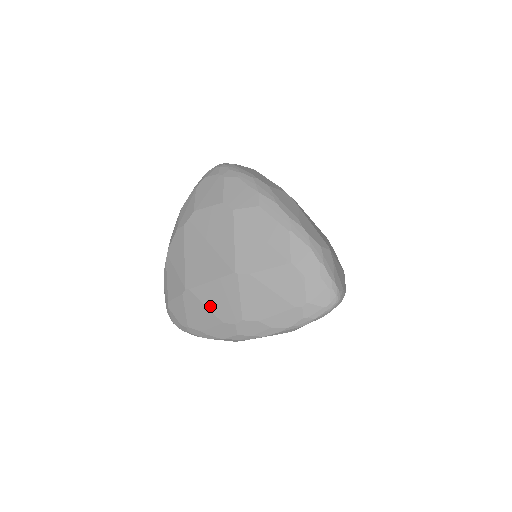
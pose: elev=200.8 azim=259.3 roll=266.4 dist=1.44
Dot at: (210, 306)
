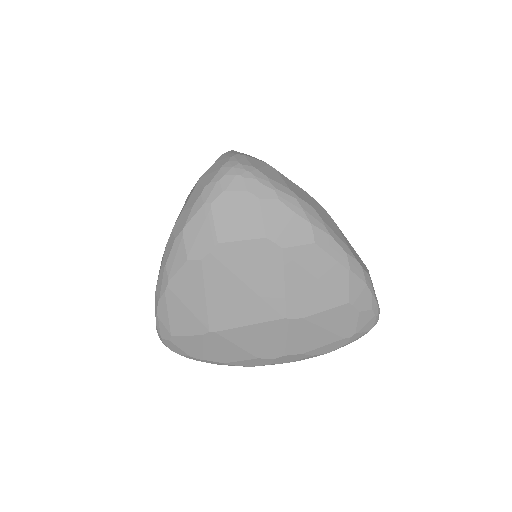
Dot at: (244, 346)
